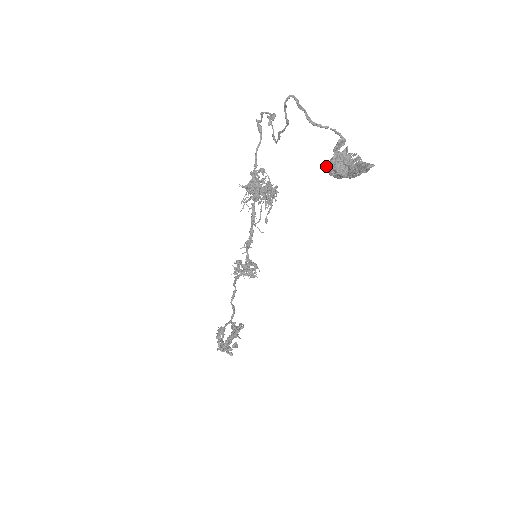
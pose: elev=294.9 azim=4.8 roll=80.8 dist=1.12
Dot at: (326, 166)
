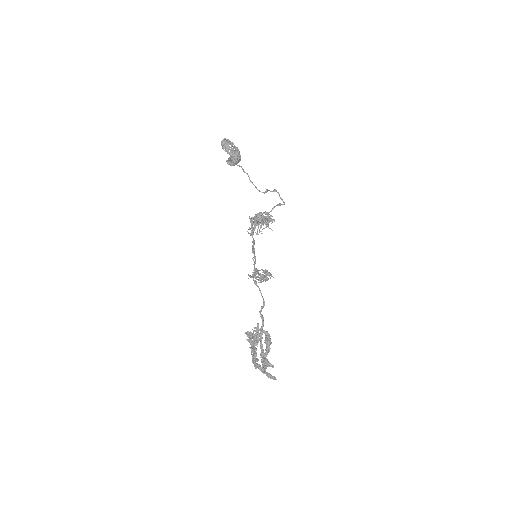
Dot at: (227, 161)
